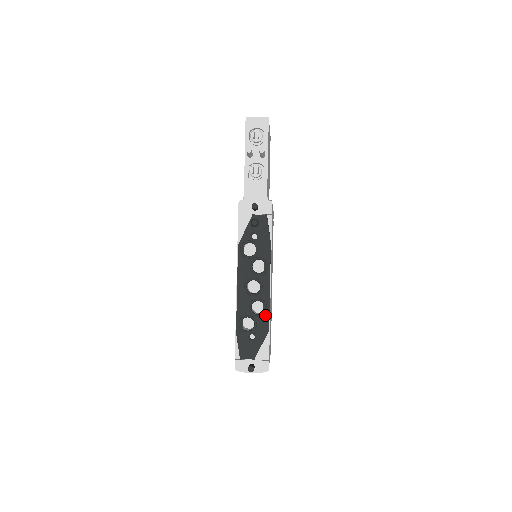
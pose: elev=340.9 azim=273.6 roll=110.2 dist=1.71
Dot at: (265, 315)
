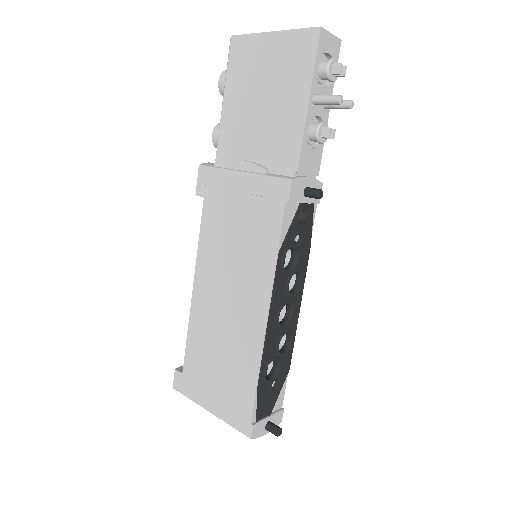
Dot at: (290, 350)
